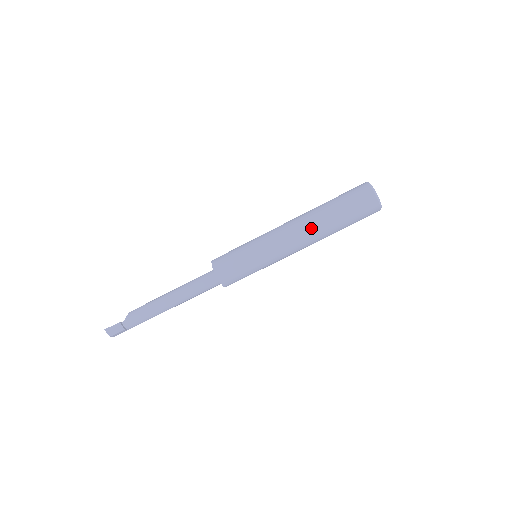
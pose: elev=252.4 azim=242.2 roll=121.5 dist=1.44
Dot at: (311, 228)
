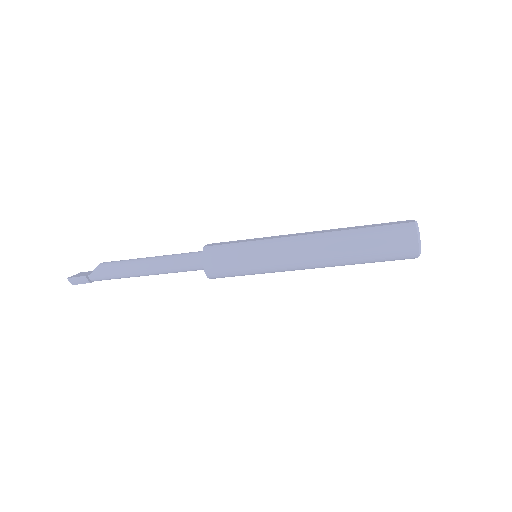
Dot at: (329, 257)
